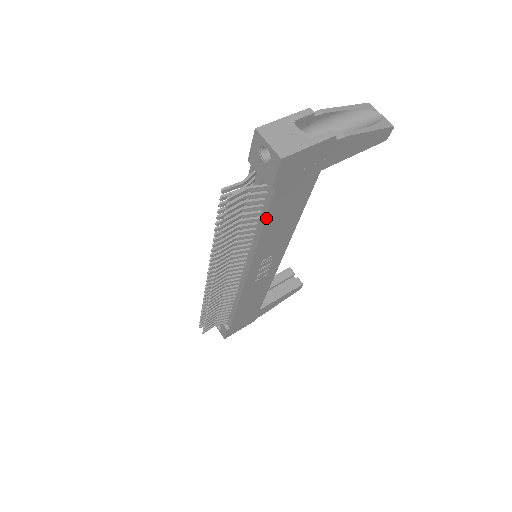
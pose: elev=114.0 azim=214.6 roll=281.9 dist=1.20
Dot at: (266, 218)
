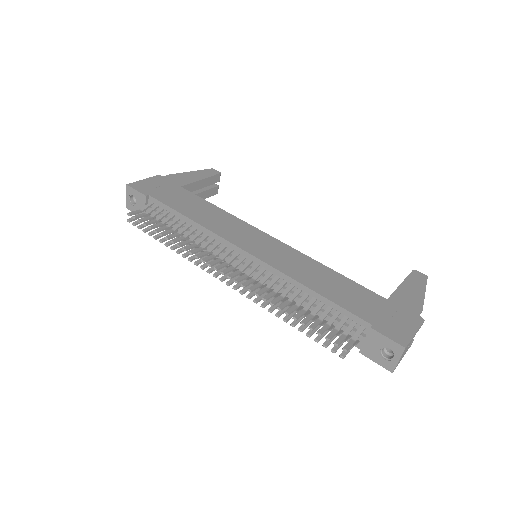
Dot at: occluded
